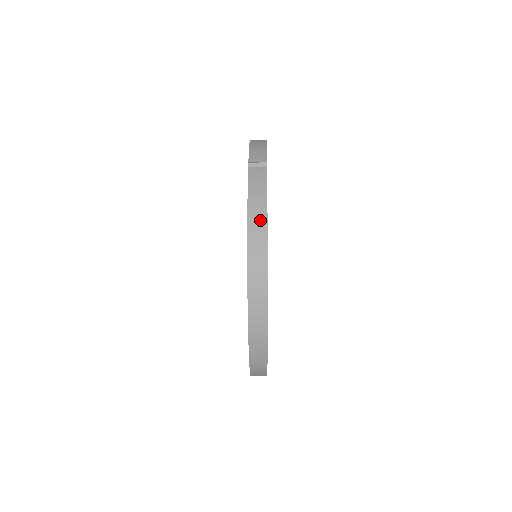
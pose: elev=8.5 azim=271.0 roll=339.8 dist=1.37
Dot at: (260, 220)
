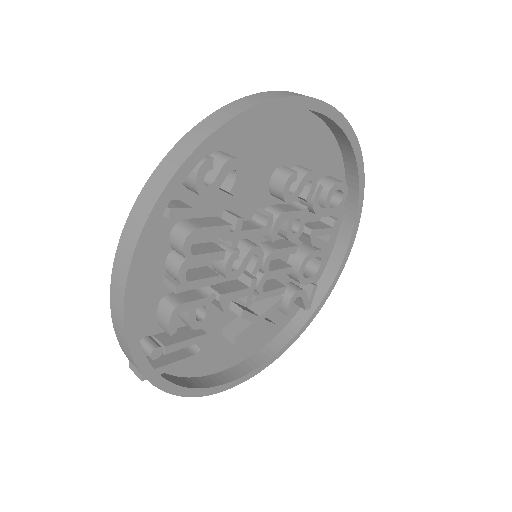
Dot at: occluded
